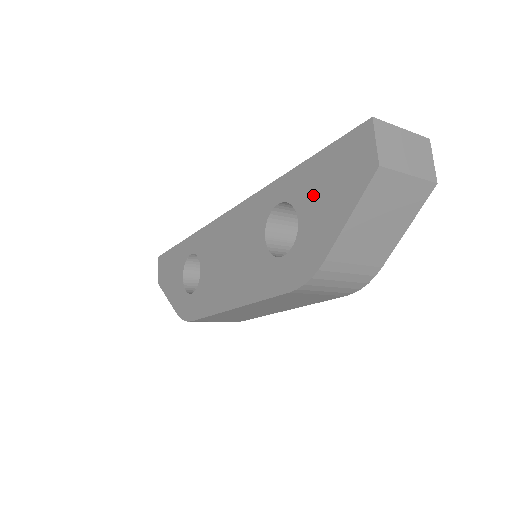
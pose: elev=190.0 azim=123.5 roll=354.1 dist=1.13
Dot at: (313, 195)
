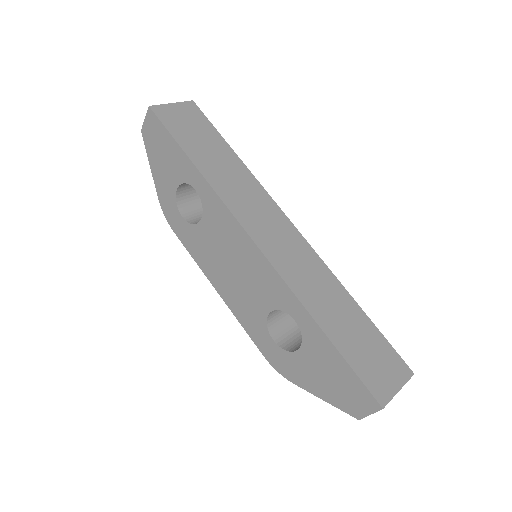
Dot at: (318, 362)
